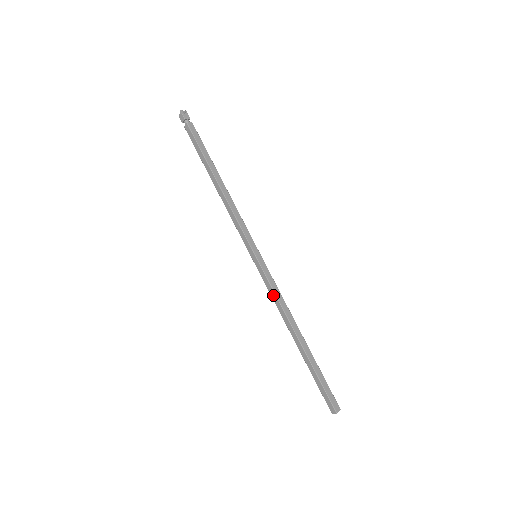
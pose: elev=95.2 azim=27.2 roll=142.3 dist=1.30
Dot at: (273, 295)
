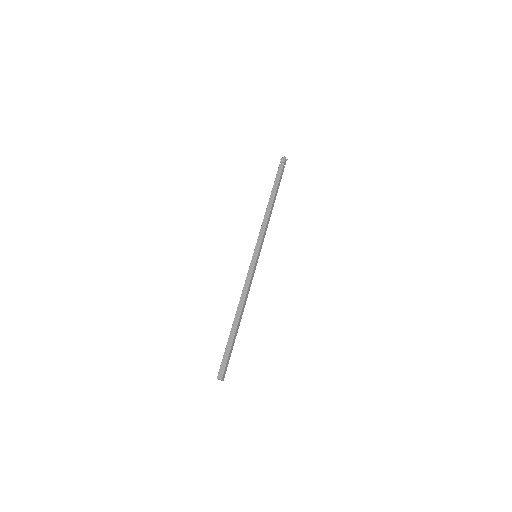
Dot at: (247, 283)
